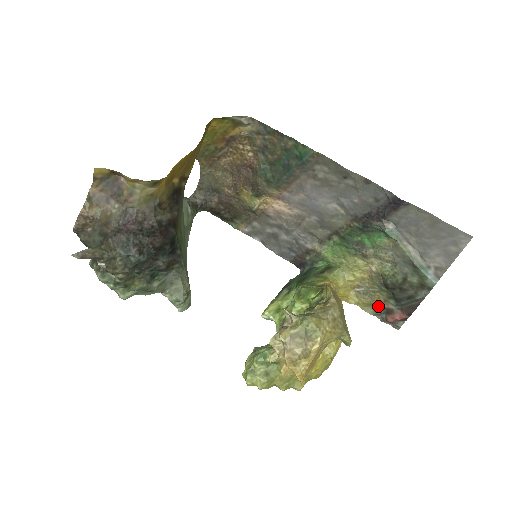
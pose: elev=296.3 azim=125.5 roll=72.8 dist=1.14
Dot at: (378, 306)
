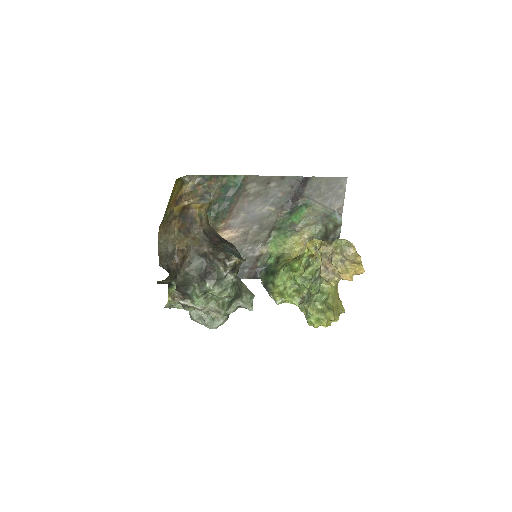
Dot at: occluded
